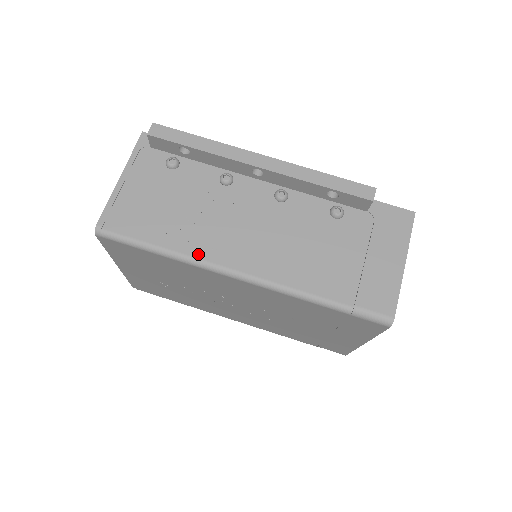
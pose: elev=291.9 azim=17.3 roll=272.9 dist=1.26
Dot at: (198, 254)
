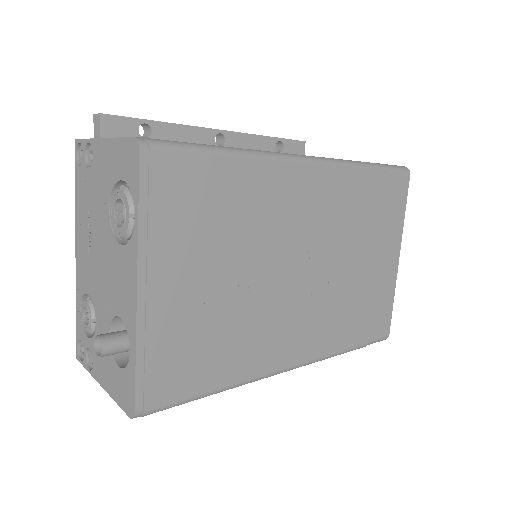
Dot at: occluded
